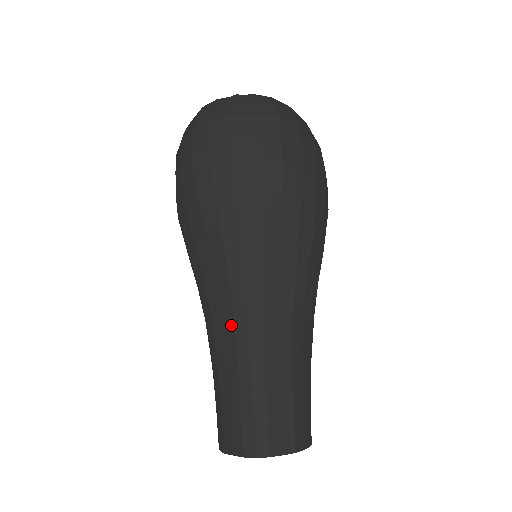
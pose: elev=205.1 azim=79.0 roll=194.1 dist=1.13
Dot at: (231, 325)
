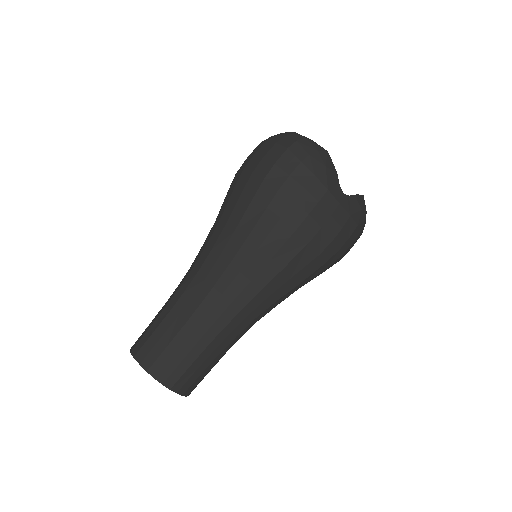
Dot at: occluded
